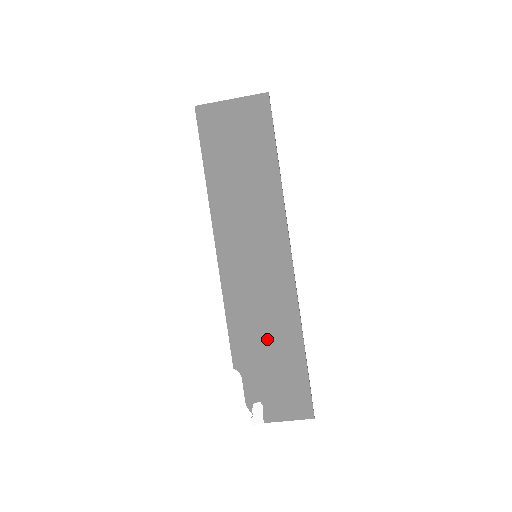
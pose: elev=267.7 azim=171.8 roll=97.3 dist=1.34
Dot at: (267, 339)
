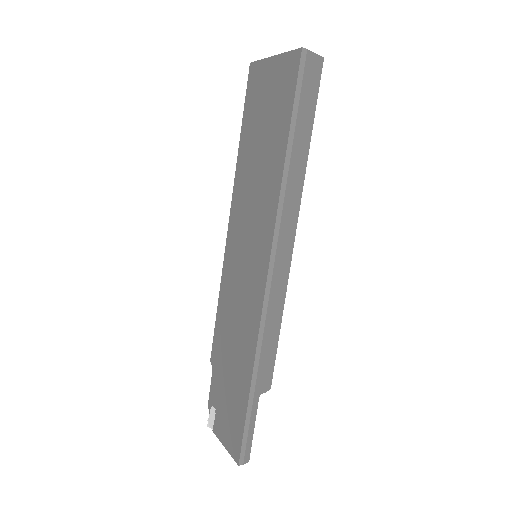
Dot at: (232, 351)
